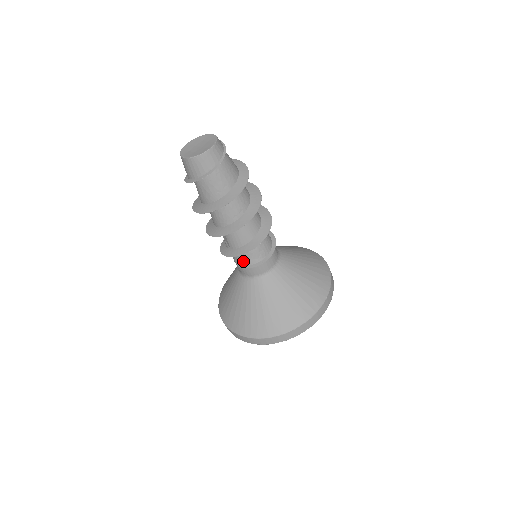
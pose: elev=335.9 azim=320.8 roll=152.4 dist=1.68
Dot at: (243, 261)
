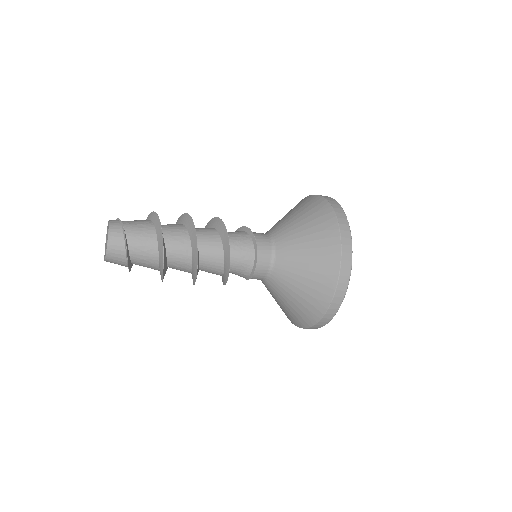
Dot at: (242, 275)
